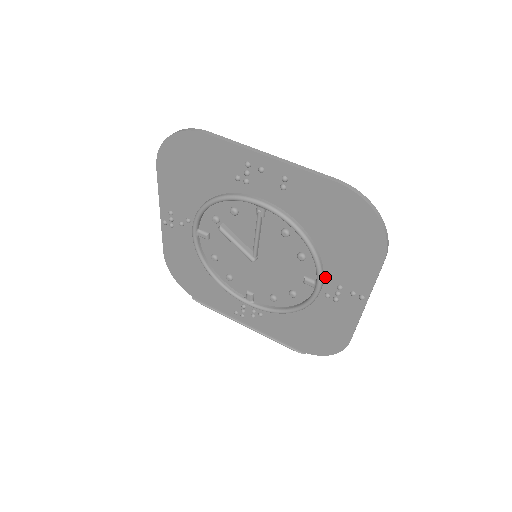
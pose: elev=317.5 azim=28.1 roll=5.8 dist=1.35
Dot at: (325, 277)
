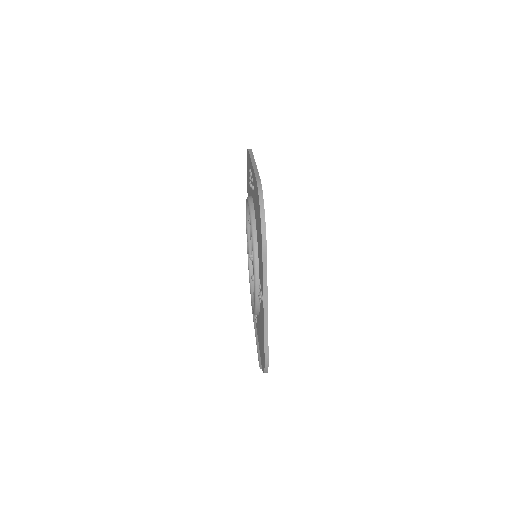
Dot at: (259, 275)
